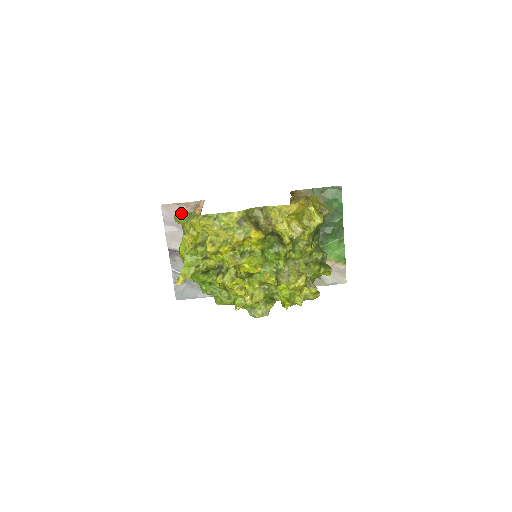
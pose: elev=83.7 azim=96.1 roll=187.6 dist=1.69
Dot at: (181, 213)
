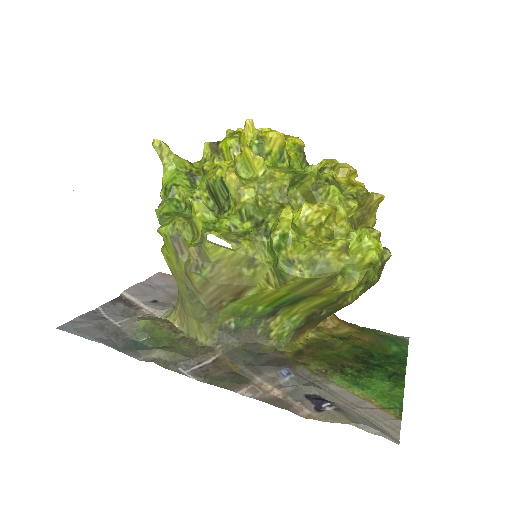
Dot at: (174, 283)
